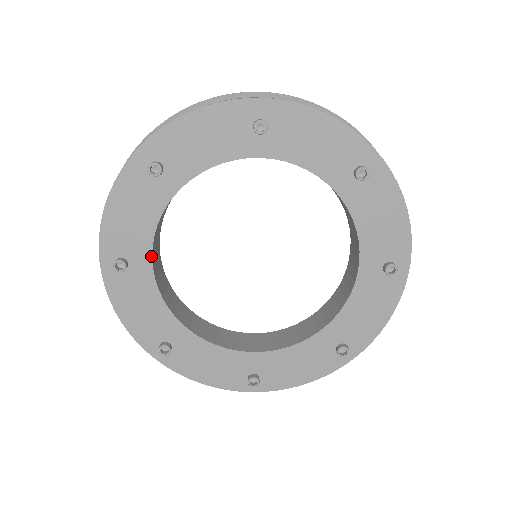
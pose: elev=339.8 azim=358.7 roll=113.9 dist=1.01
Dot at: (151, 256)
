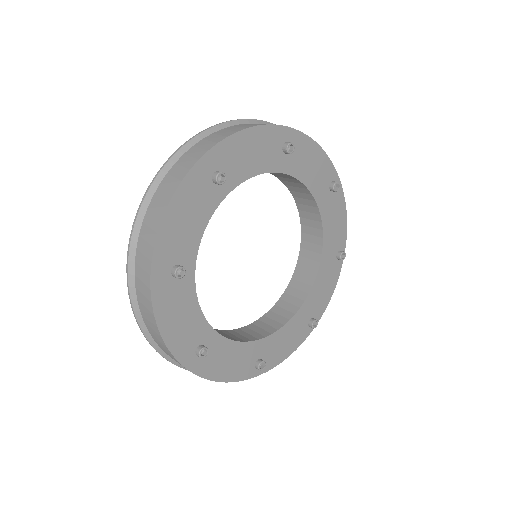
Dot at: (228, 193)
